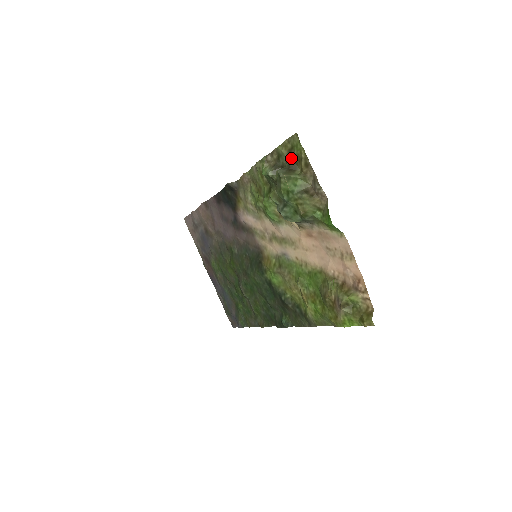
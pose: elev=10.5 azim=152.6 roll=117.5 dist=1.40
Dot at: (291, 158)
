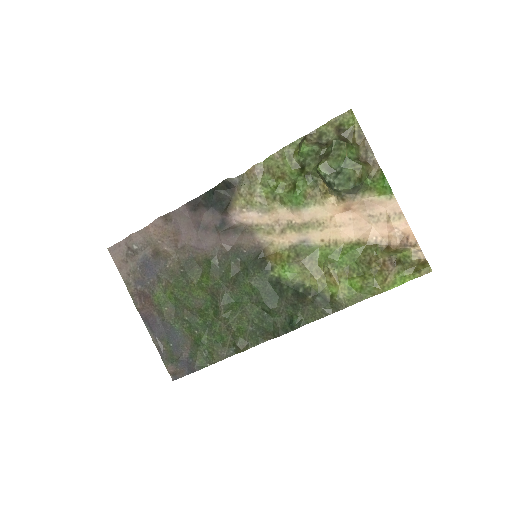
Dot at: (341, 133)
